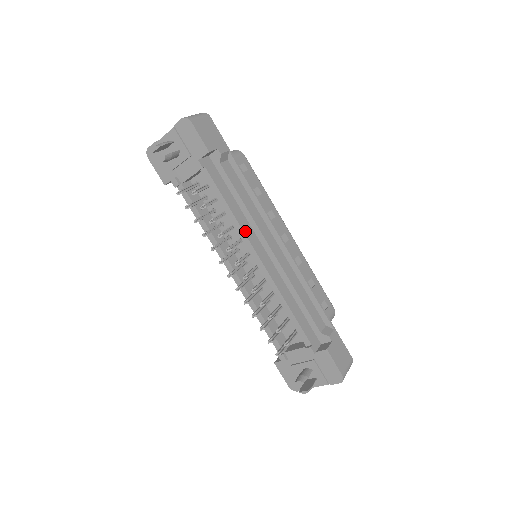
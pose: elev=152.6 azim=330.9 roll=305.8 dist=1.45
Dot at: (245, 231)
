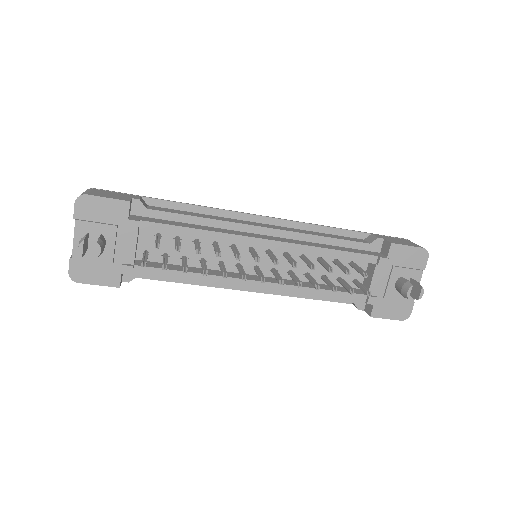
Dot at: (230, 233)
